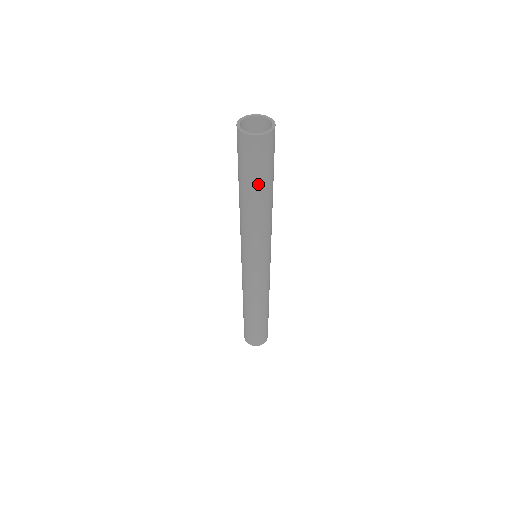
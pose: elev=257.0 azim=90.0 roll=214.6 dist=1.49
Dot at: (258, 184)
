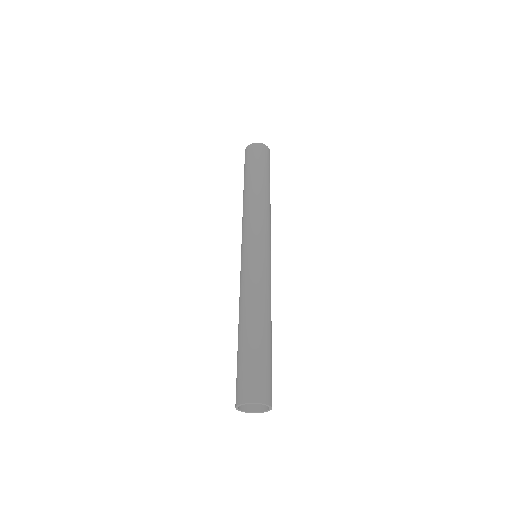
Dot at: occluded
